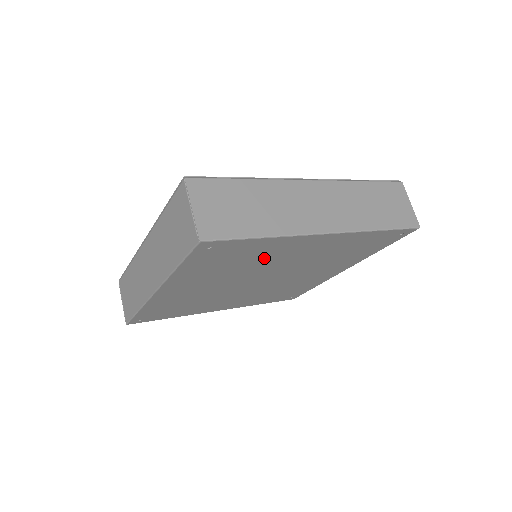
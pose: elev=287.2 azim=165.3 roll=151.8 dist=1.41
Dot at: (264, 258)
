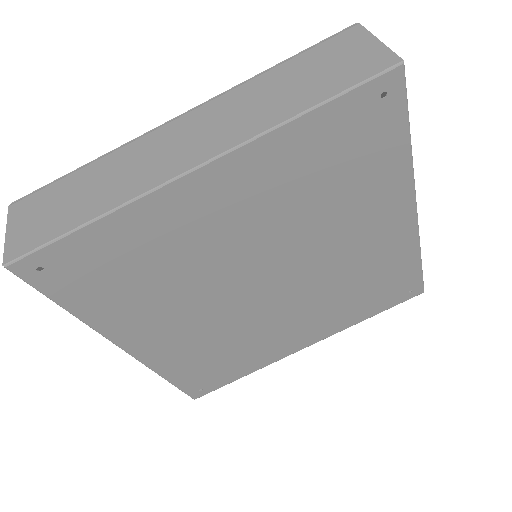
Dot at: (177, 251)
